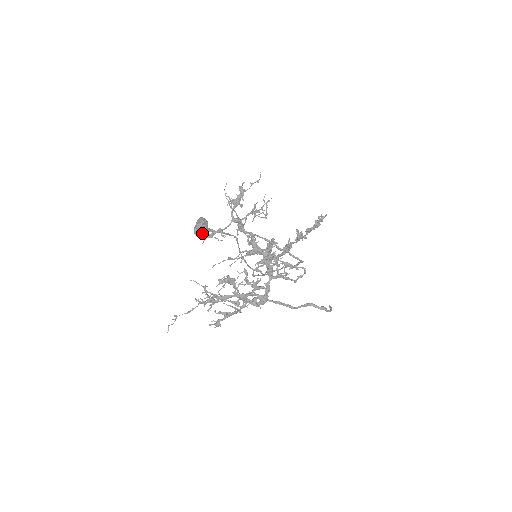
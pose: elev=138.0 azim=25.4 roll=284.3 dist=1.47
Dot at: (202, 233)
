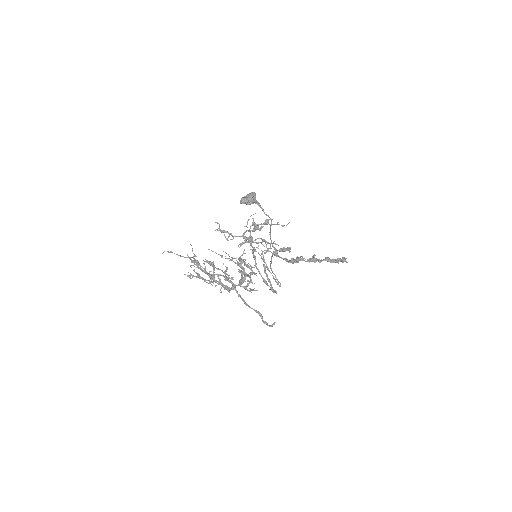
Dot at: occluded
